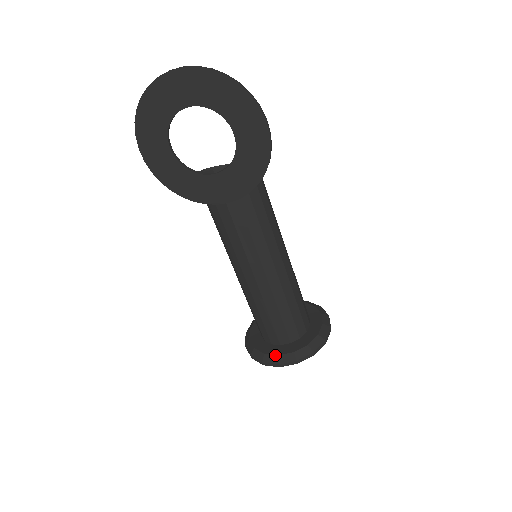
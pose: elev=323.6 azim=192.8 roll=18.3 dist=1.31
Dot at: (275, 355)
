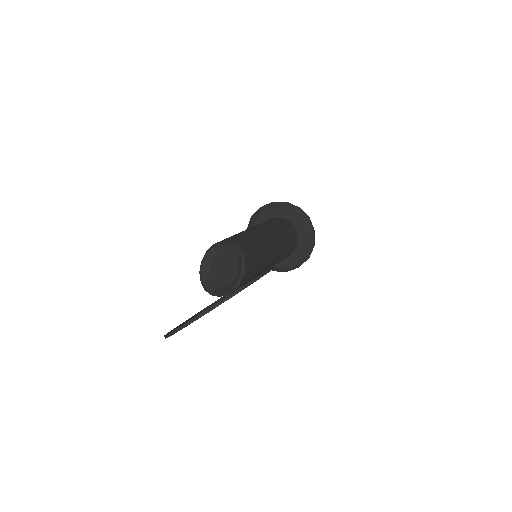
Dot at: (293, 265)
